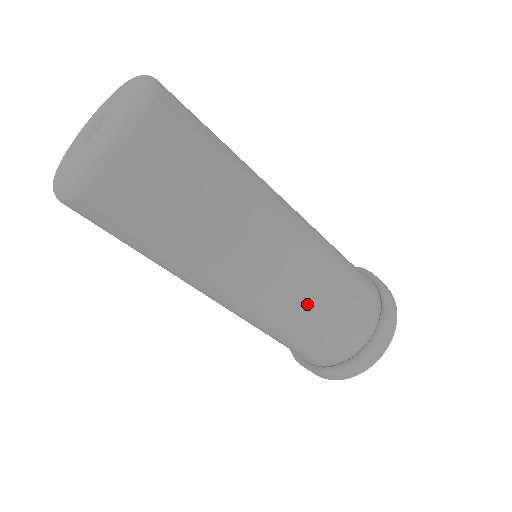
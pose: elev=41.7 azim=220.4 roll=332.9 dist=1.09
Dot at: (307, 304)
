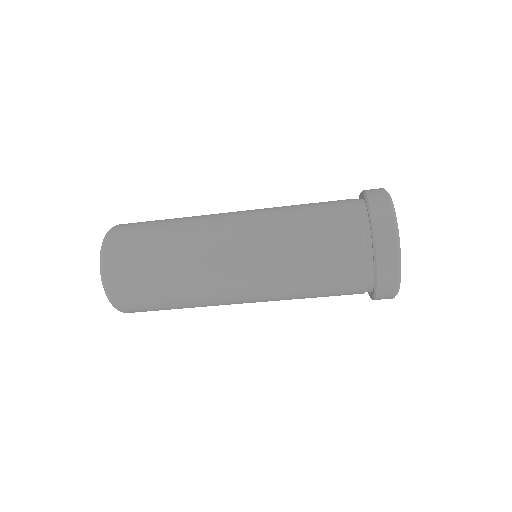
Dot at: (290, 299)
